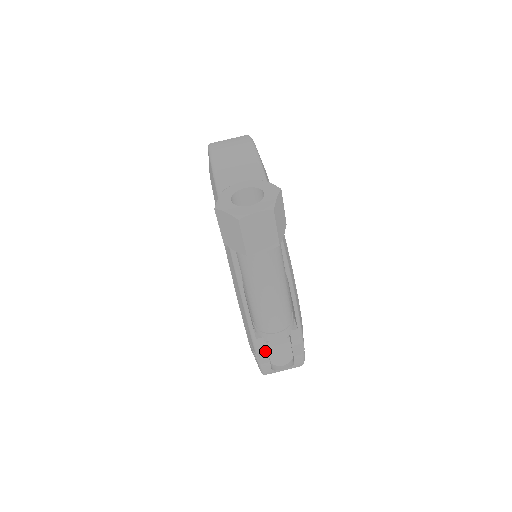
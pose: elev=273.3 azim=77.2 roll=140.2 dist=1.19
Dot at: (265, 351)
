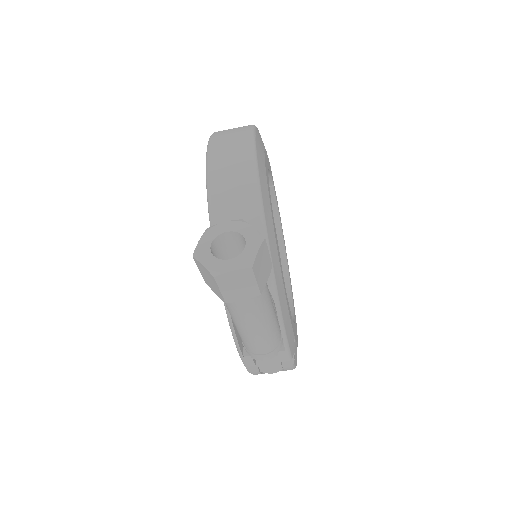
Dot at: (253, 365)
